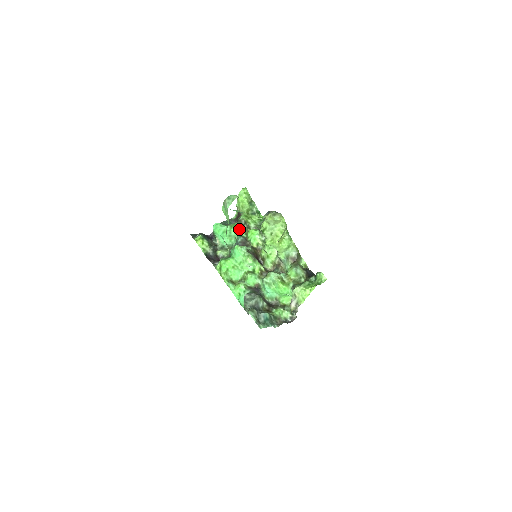
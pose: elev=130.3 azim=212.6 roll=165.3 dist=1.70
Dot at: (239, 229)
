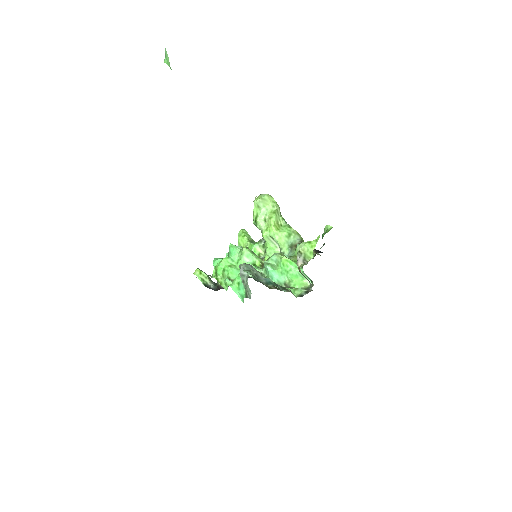
Dot at: occluded
